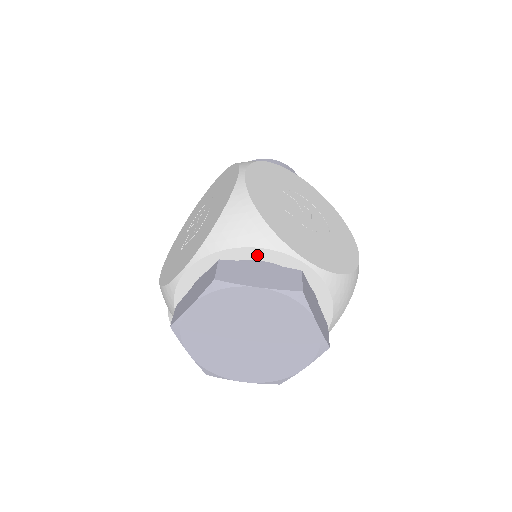
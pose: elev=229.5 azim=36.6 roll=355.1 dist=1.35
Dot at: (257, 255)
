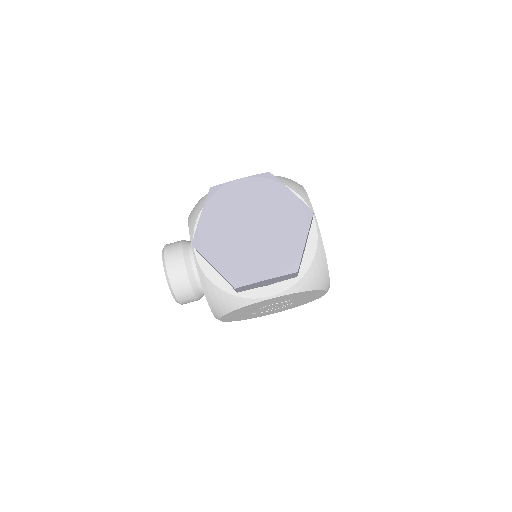
Dot at: occluded
